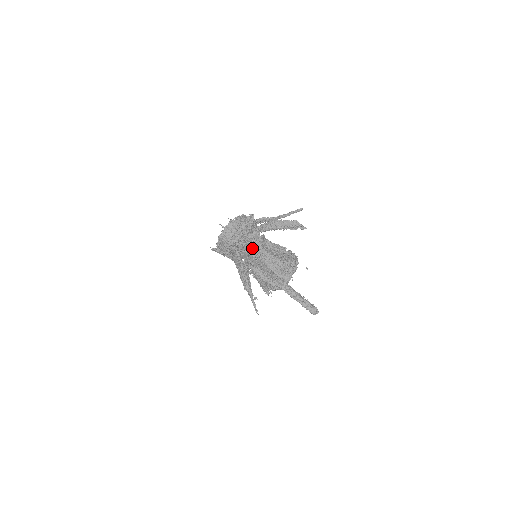
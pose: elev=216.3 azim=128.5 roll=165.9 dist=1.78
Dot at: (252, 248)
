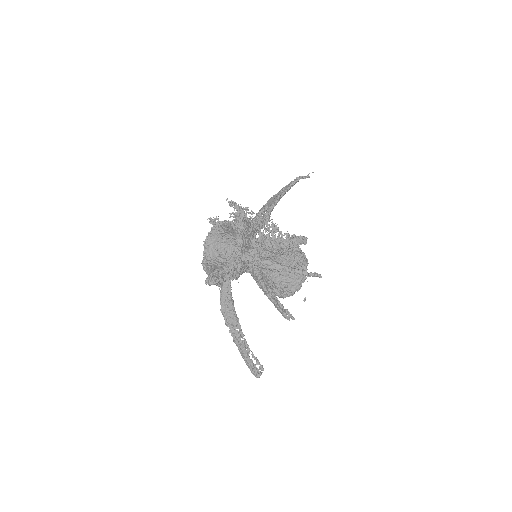
Dot at: occluded
